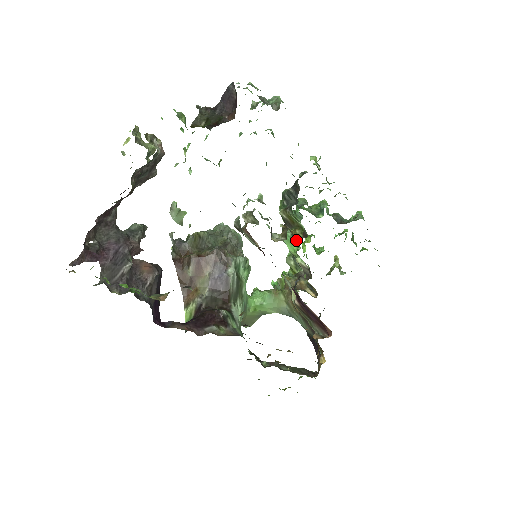
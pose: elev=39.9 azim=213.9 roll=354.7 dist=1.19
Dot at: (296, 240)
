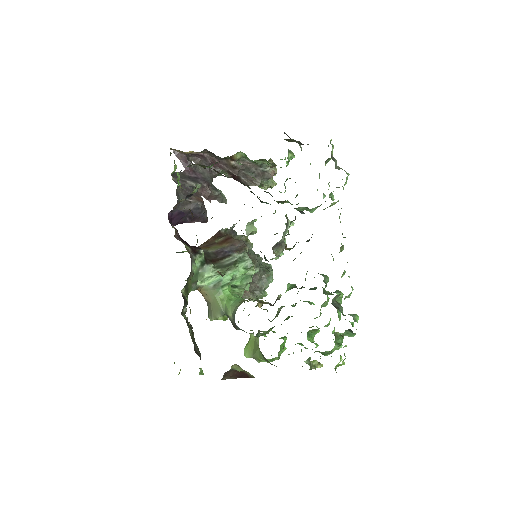
Dot at: (294, 287)
